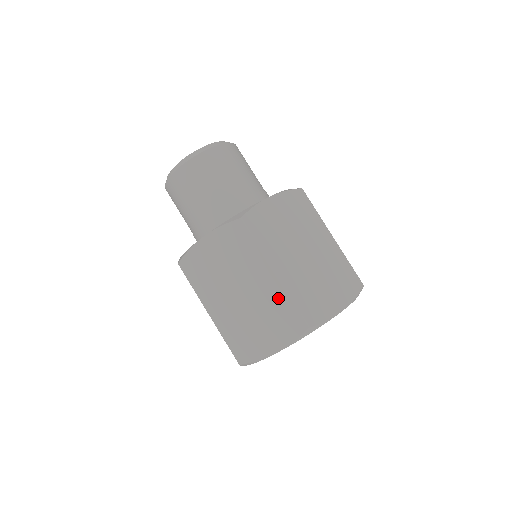
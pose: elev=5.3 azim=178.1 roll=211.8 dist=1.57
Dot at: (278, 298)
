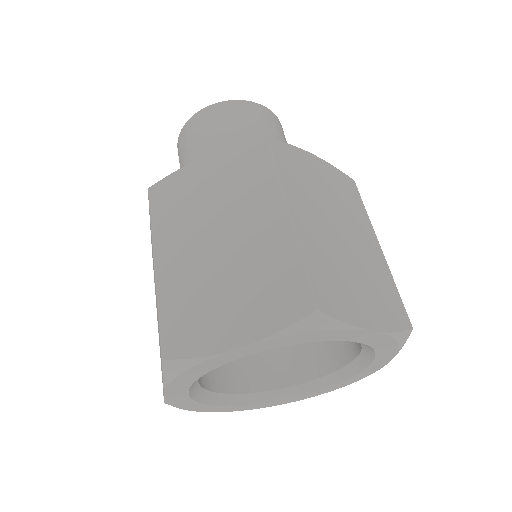
Dot at: occluded
